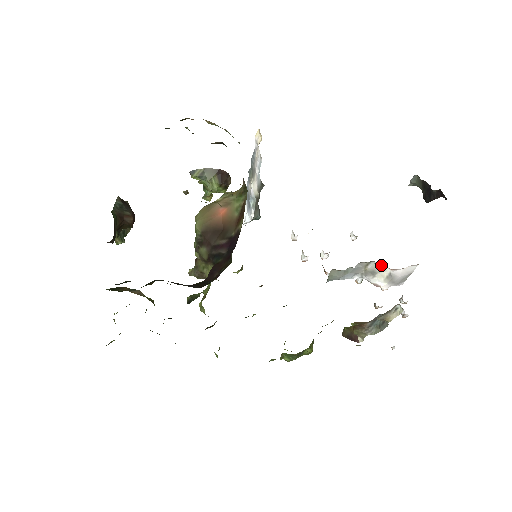
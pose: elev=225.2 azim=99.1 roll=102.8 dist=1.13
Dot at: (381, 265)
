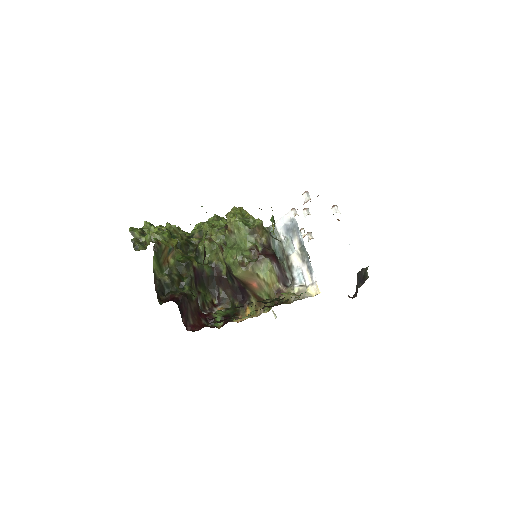
Dot at: occluded
